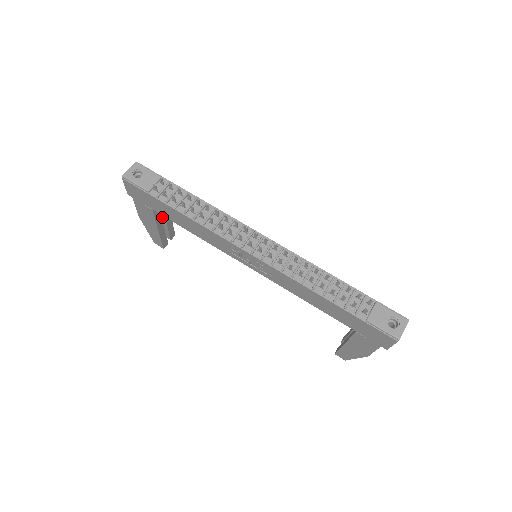
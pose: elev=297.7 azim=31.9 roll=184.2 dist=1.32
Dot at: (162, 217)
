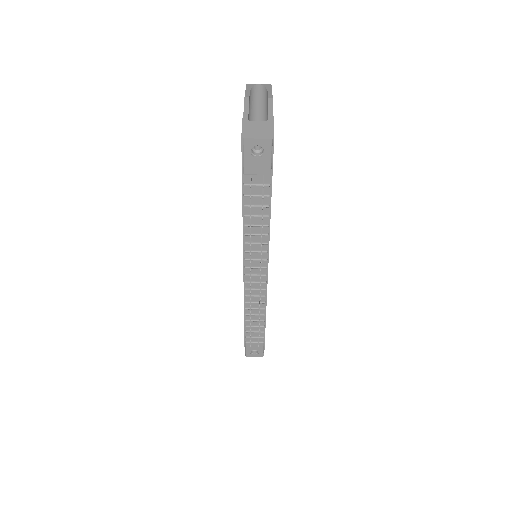
Dot at: occluded
